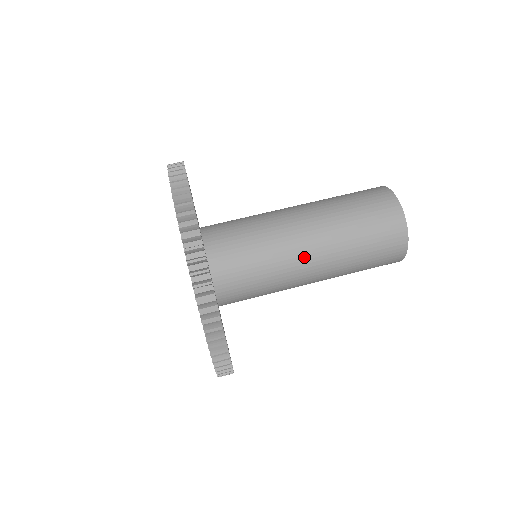
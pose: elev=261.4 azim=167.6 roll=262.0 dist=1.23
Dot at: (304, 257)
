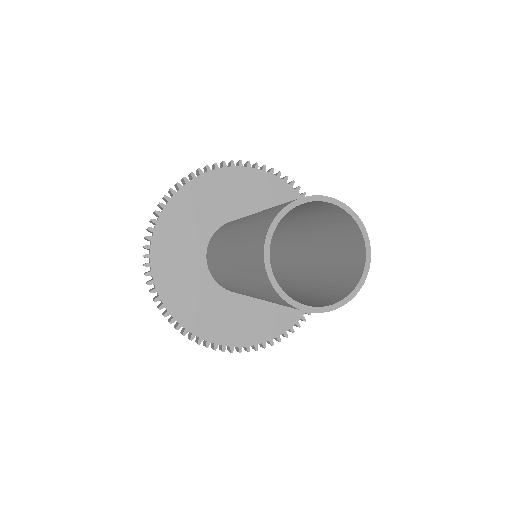
Dot at: occluded
